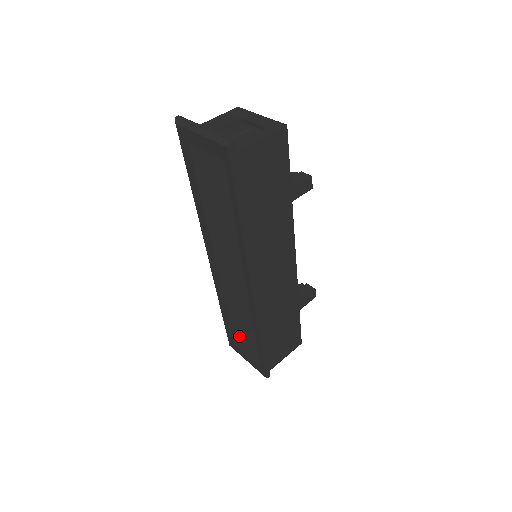
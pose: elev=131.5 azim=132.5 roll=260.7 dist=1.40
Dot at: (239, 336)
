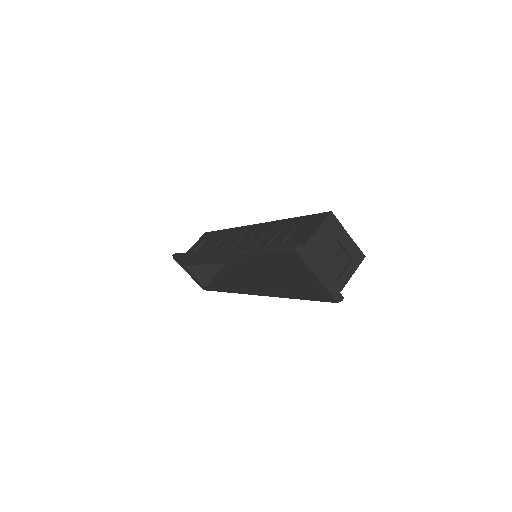
Dot at: occluded
